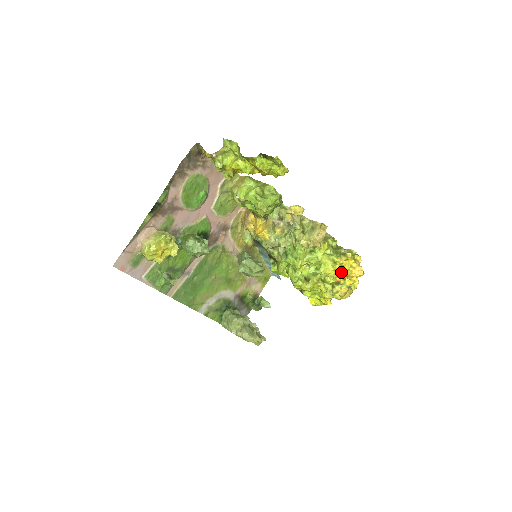
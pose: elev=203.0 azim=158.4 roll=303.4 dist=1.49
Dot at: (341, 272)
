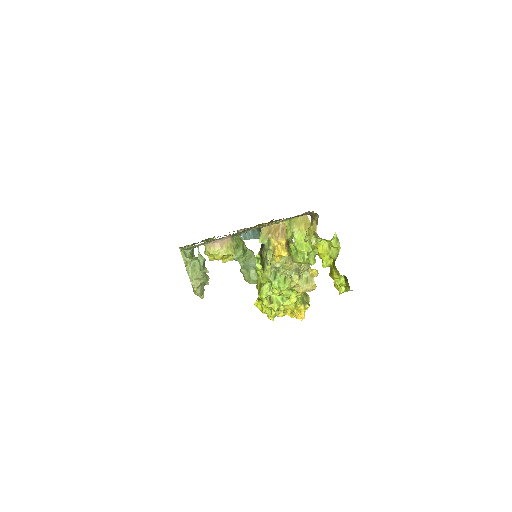
Dot at: occluded
